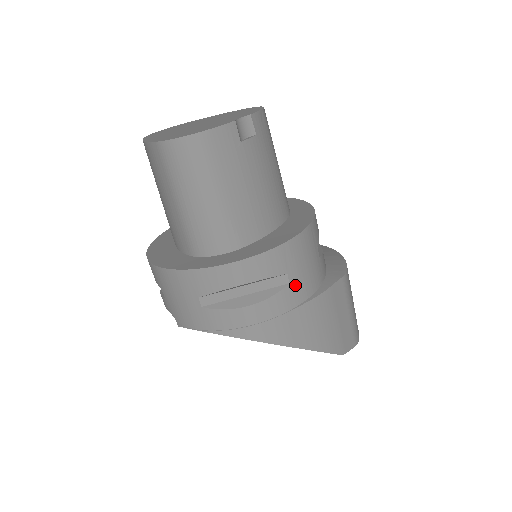
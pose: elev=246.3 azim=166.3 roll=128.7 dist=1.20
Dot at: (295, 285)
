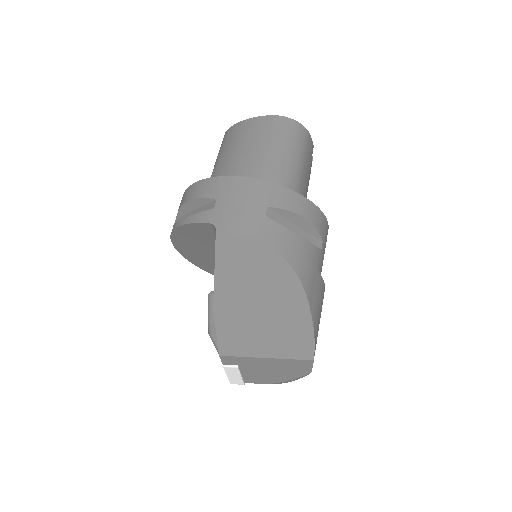
Dot at: (321, 256)
